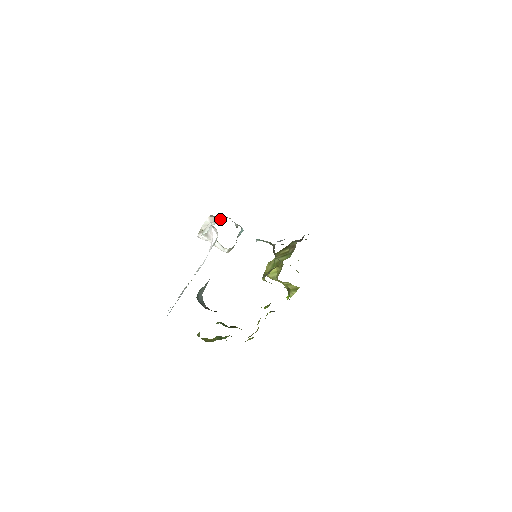
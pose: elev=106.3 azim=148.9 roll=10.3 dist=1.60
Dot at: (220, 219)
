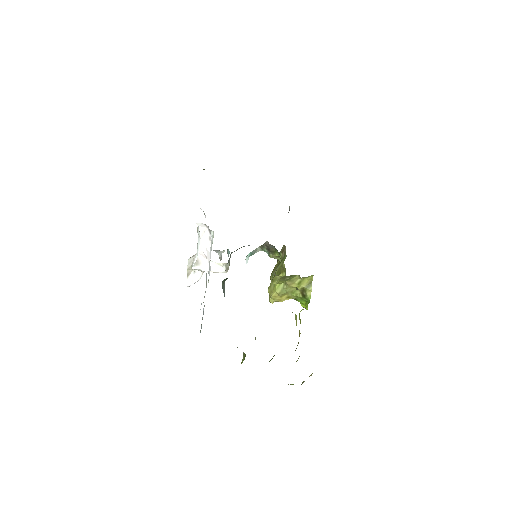
Dot at: occluded
